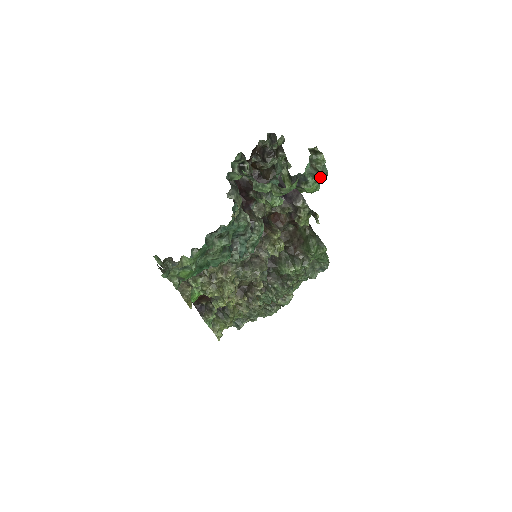
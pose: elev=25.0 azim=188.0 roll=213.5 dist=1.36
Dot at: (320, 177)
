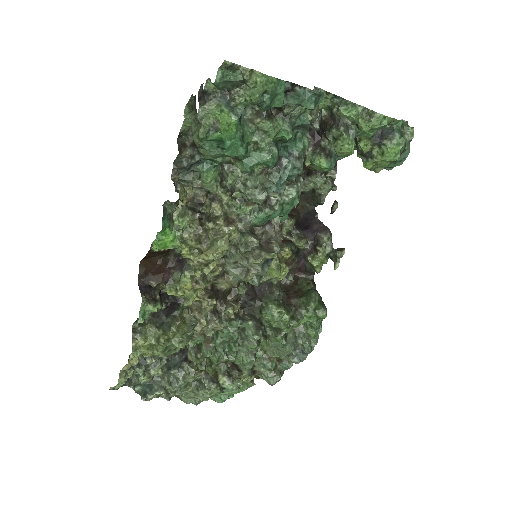
Dot at: (404, 146)
